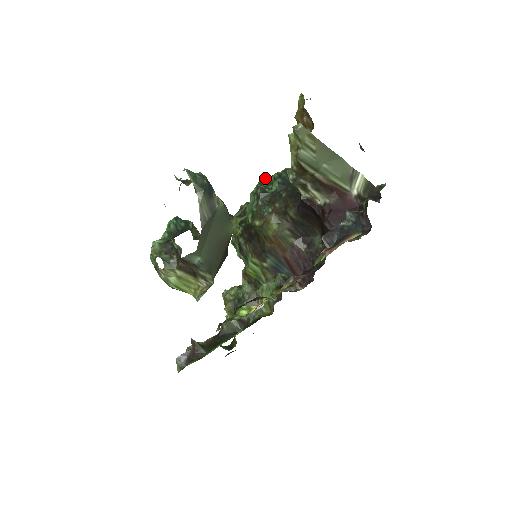
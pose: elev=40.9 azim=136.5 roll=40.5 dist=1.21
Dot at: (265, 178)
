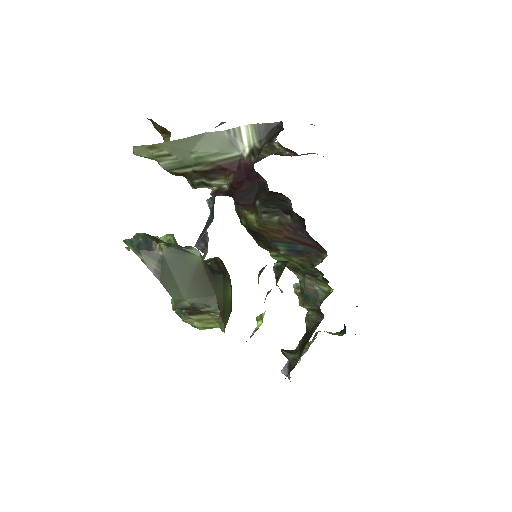
Dot at: occluded
